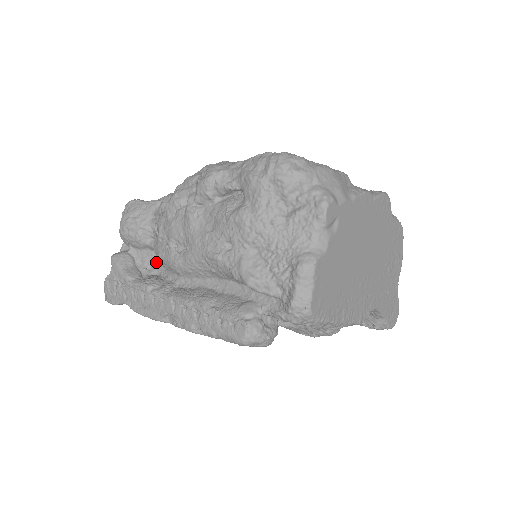
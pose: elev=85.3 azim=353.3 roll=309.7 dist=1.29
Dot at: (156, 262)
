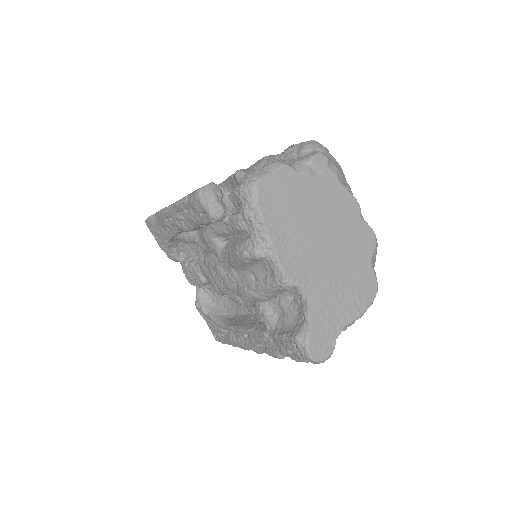
Dot at: occluded
